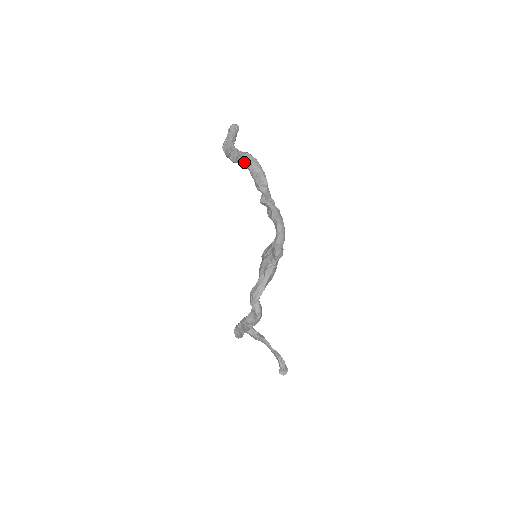
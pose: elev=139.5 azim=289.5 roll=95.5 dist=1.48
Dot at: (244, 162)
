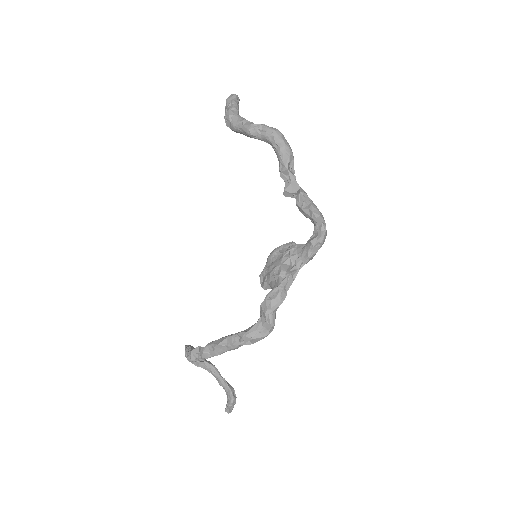
Dot at: (273, 139)
